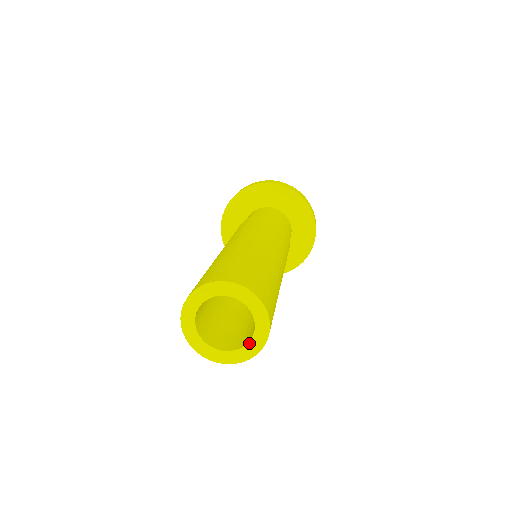
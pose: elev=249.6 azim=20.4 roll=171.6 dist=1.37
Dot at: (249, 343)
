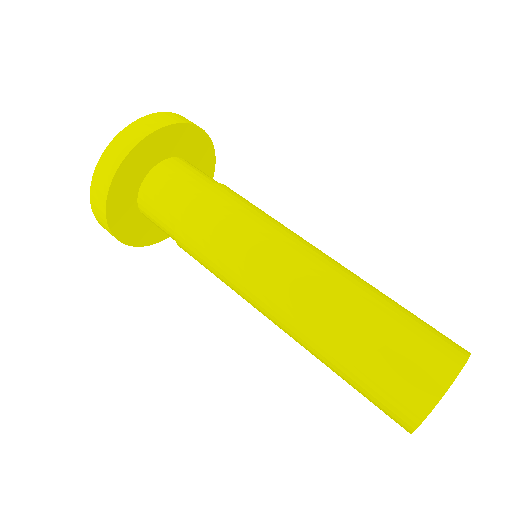
Dot at: occluded
